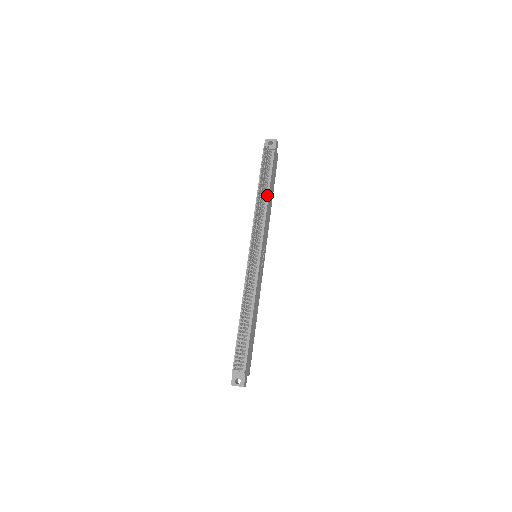
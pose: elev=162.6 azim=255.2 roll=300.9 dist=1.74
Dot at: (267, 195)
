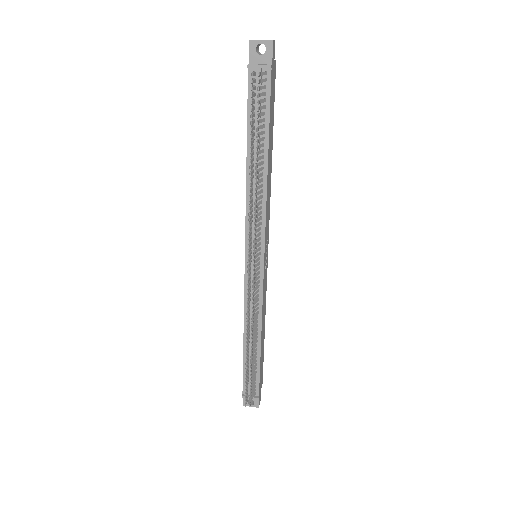
Dot at: (265, 163)
